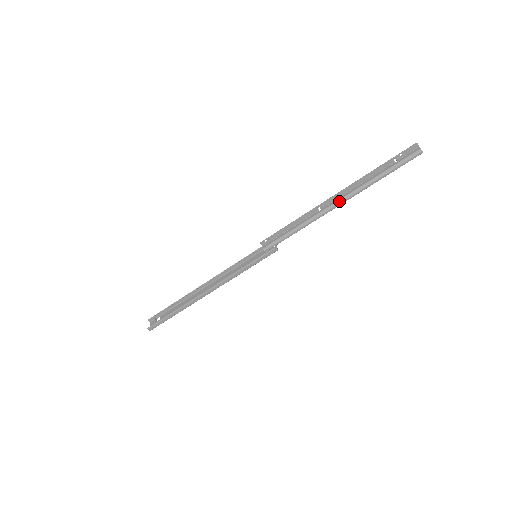
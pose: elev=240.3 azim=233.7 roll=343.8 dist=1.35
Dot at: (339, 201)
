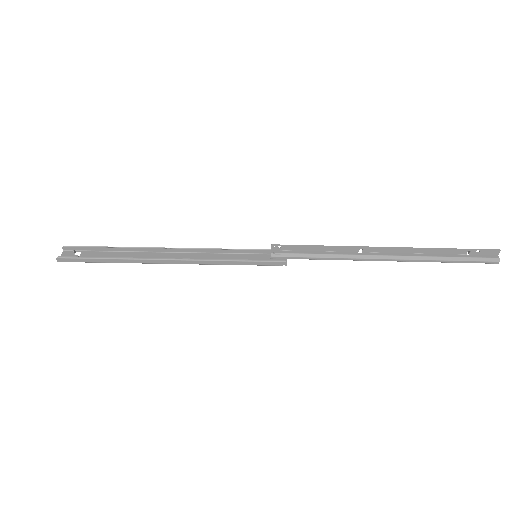
Dot at: (387, 256)
